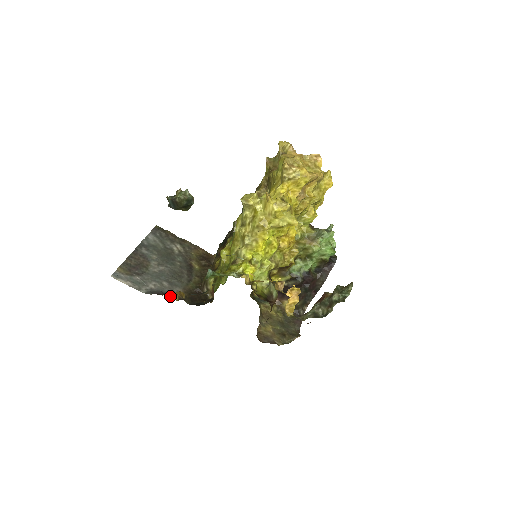
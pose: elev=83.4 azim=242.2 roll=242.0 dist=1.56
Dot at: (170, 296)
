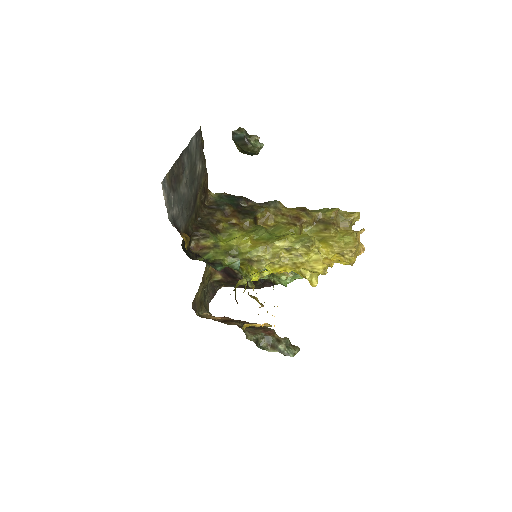
Dot at: (186, 242)
